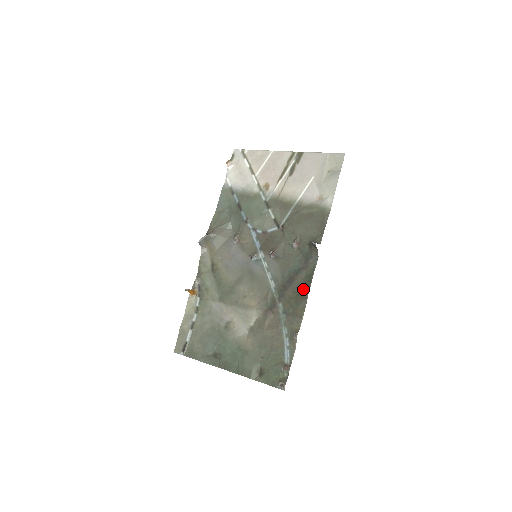
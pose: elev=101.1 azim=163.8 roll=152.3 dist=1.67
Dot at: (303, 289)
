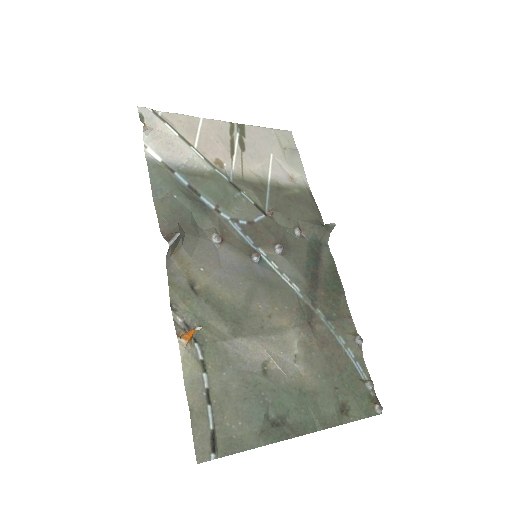
Dot at: (334, 283)
